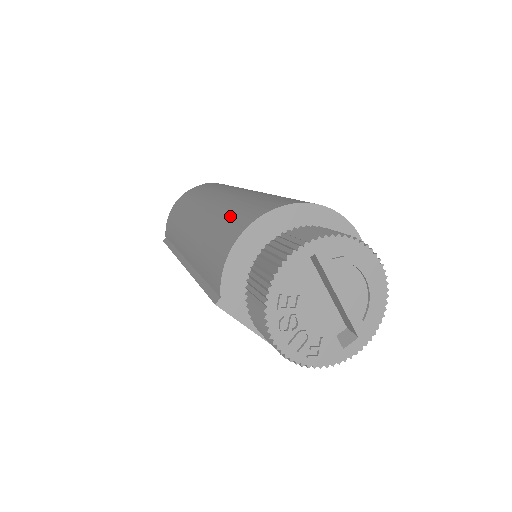
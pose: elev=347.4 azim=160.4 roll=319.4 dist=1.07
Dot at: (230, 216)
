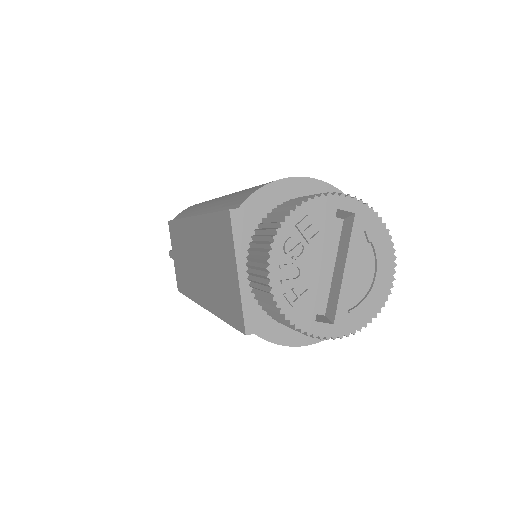
Dot at: occluded
